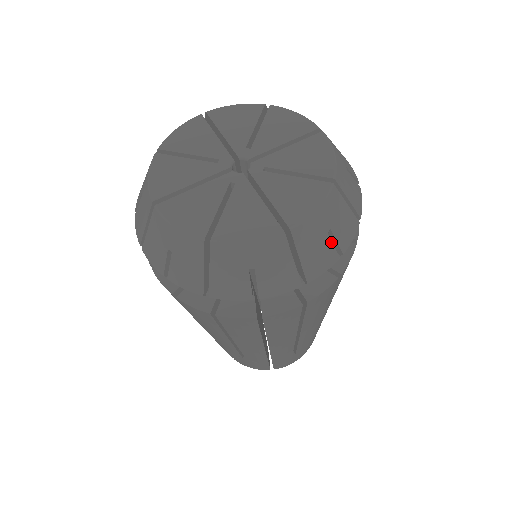
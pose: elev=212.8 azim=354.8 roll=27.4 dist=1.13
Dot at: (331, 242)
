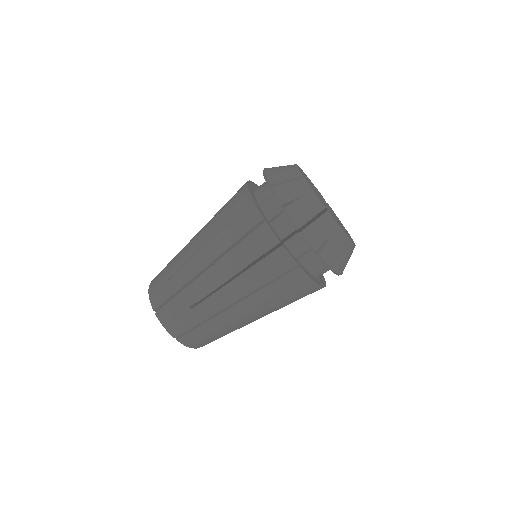
Dot at: (345, 264)
